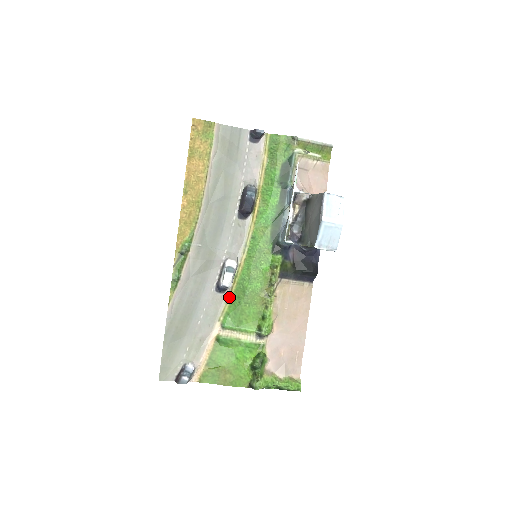
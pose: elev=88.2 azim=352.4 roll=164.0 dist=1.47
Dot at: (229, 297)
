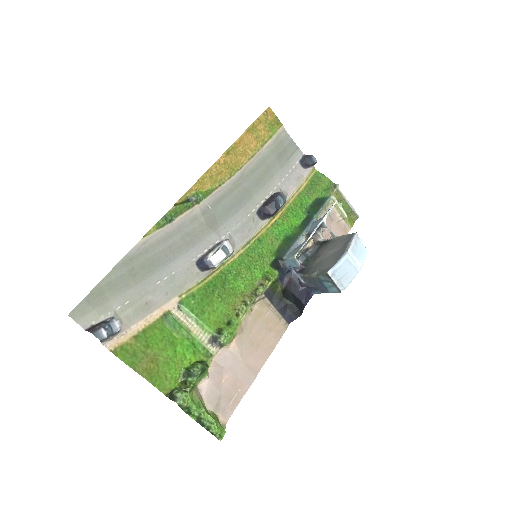
Dot at: (204, 279)
